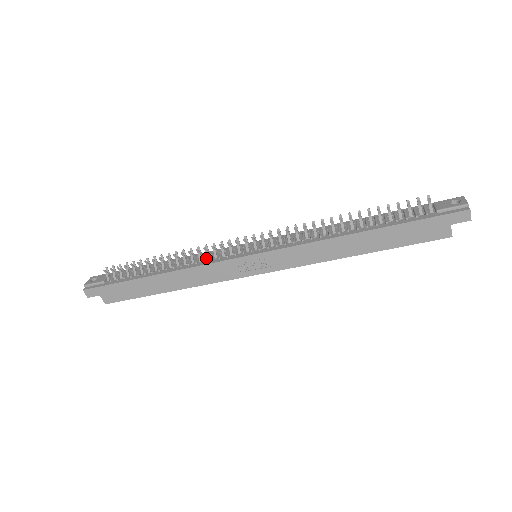
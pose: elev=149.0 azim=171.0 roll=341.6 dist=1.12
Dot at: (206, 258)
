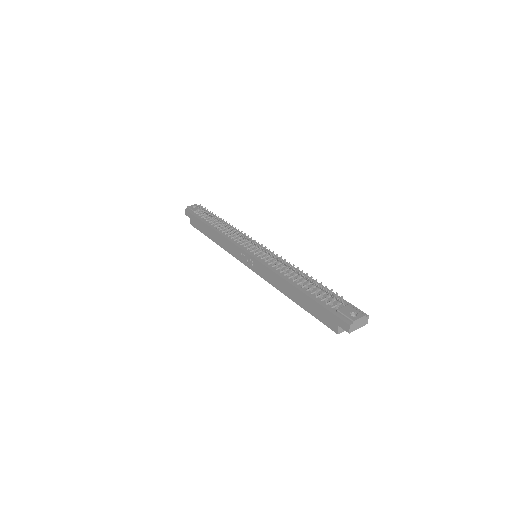
Dot at: (236, 237)
